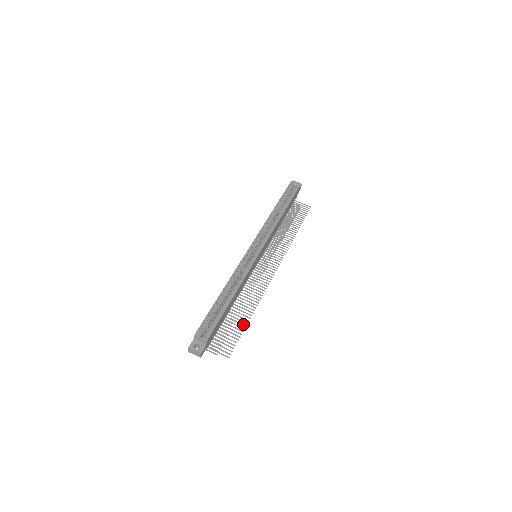
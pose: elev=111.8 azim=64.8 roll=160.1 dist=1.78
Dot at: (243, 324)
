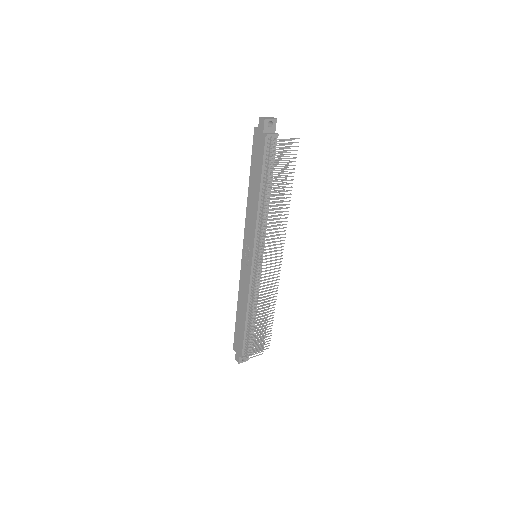
Dot at: (290, 180)
